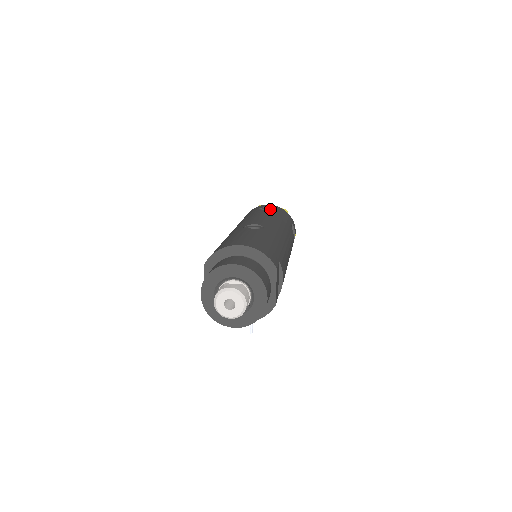
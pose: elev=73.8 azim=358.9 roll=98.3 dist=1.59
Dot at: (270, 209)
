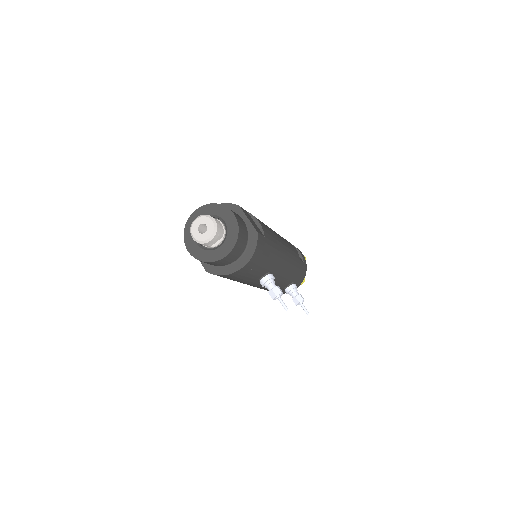
Dot at: occluded
